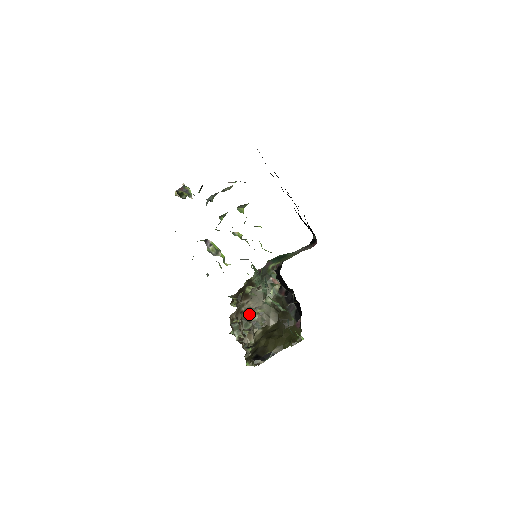
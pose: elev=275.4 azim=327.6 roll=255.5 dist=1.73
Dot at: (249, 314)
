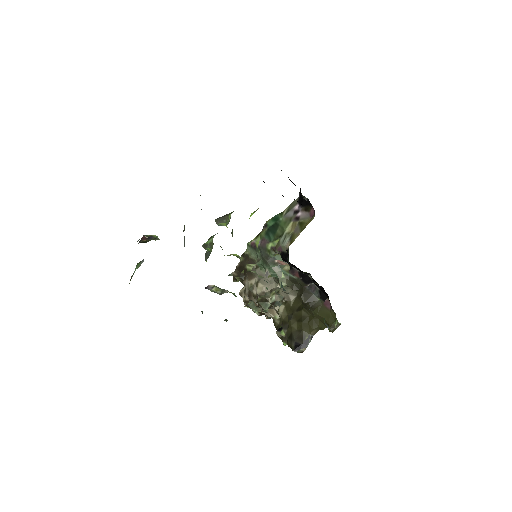
Dot at: (264, 297)
